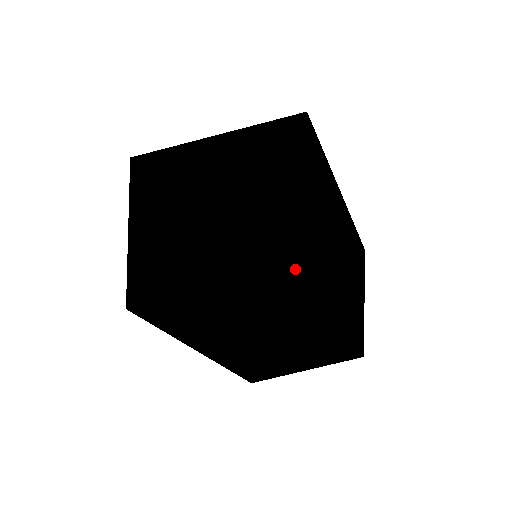
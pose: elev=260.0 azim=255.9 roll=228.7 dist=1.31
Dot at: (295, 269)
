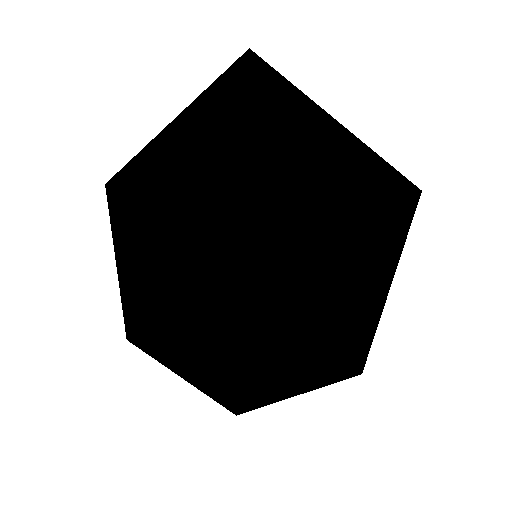
Dot at: (291, 323)
